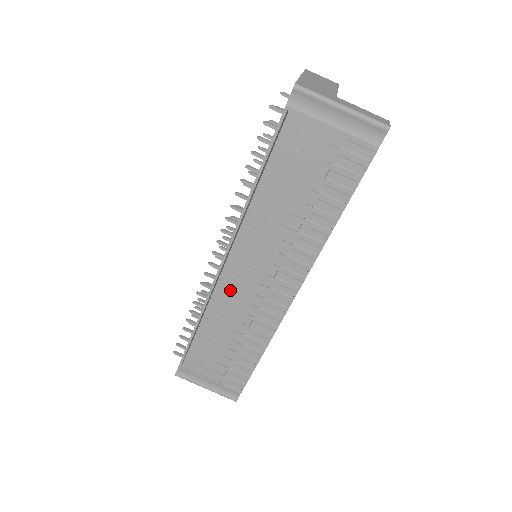
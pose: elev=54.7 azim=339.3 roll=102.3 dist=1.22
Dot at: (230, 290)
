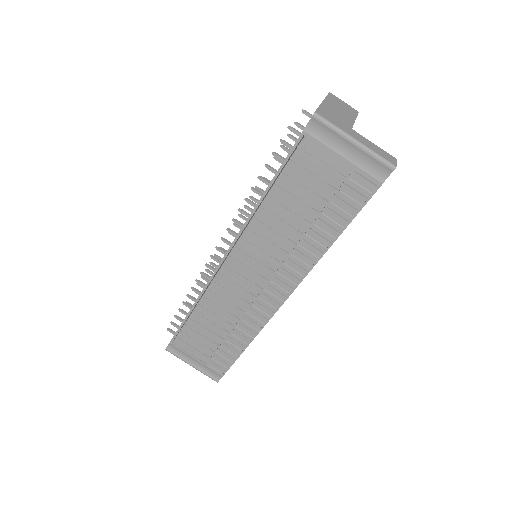
Dot at: (227, 284)
